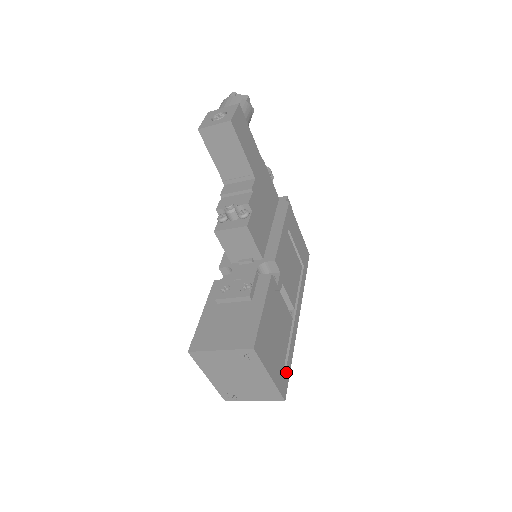
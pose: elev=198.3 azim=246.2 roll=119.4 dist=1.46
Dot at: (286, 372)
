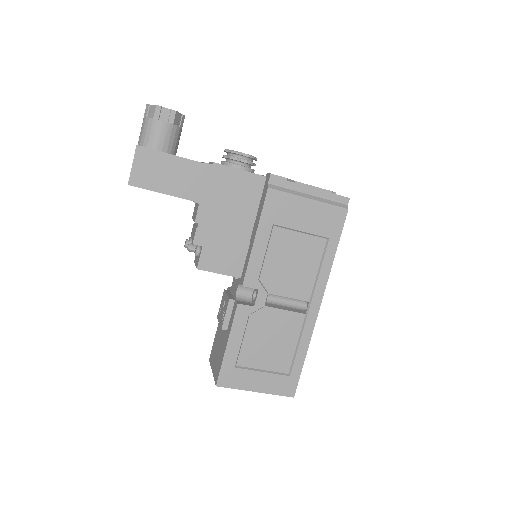
Dot at: (292, 373)
